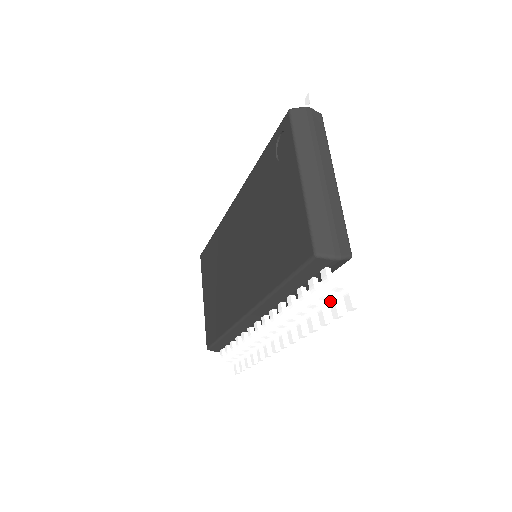
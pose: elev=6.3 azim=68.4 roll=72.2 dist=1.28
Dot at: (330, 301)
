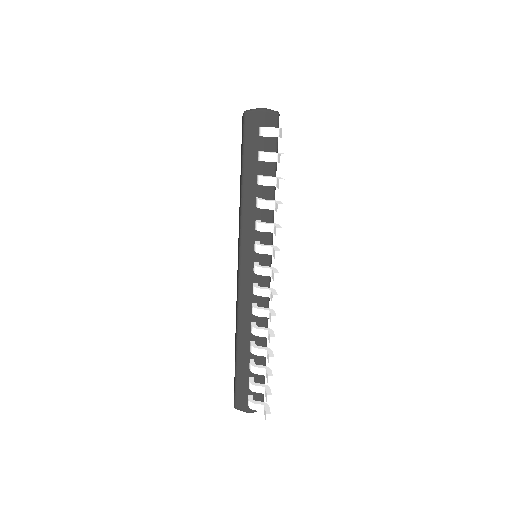
Dot at: (276, 158)
